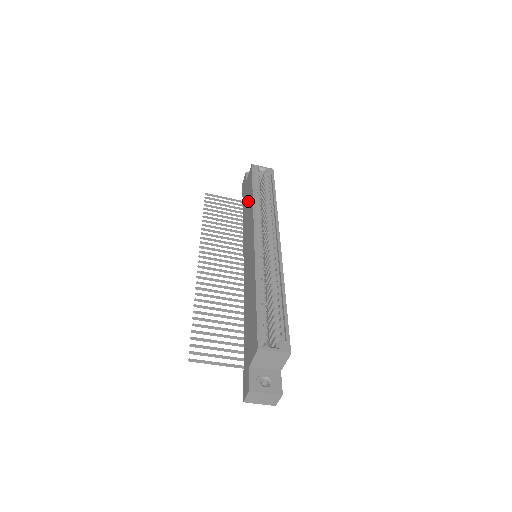
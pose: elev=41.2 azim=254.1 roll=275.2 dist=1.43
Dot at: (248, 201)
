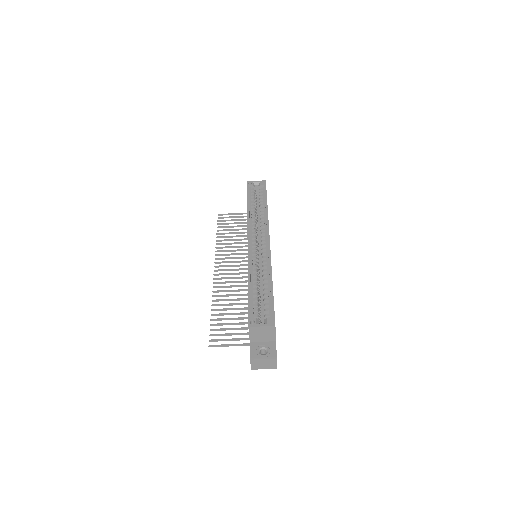
Dot at: occluded
